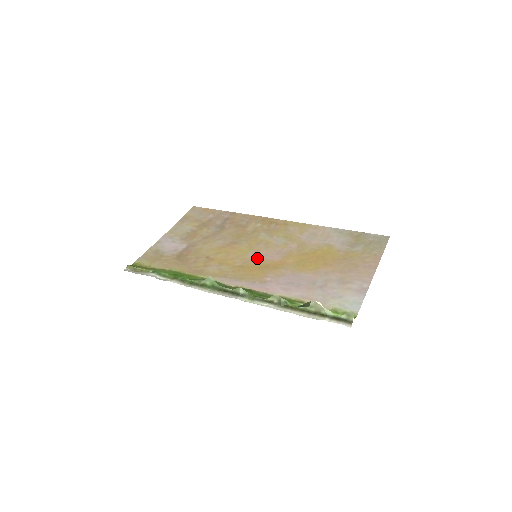
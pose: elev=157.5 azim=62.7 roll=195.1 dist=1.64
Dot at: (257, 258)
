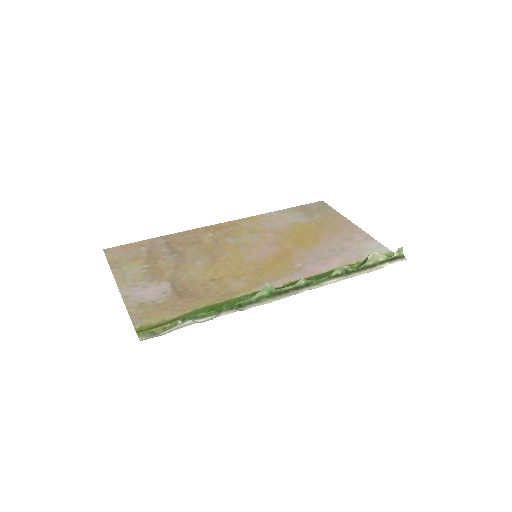
Dot at: (259, 257)
